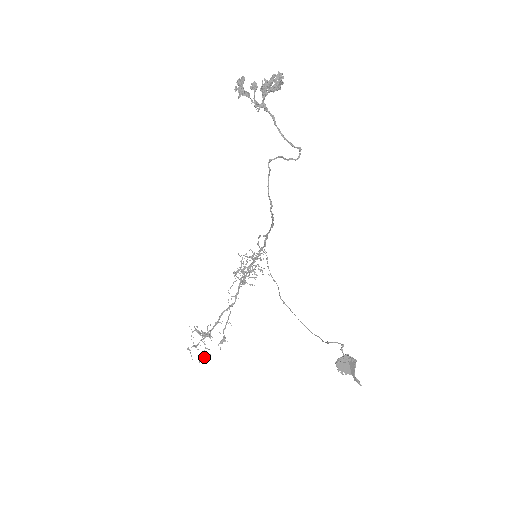
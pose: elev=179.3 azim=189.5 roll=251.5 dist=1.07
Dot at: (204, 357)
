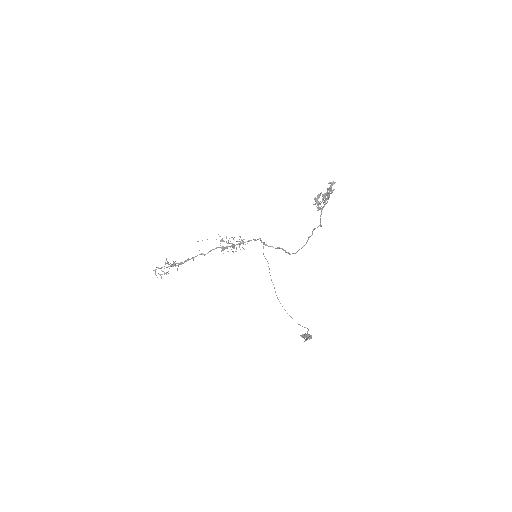
Dot at: occluded
